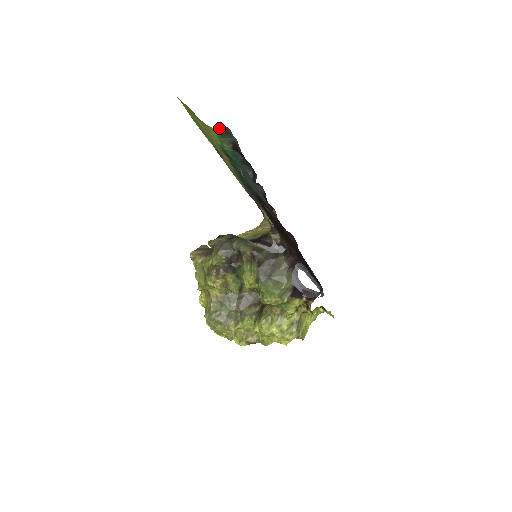
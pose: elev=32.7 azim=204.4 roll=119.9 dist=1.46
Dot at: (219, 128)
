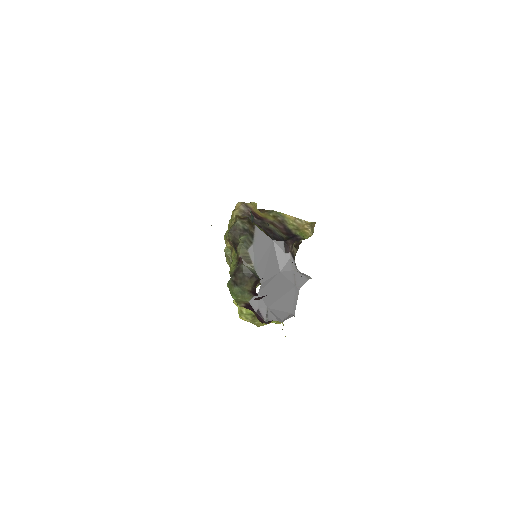
Dot at: occluded
